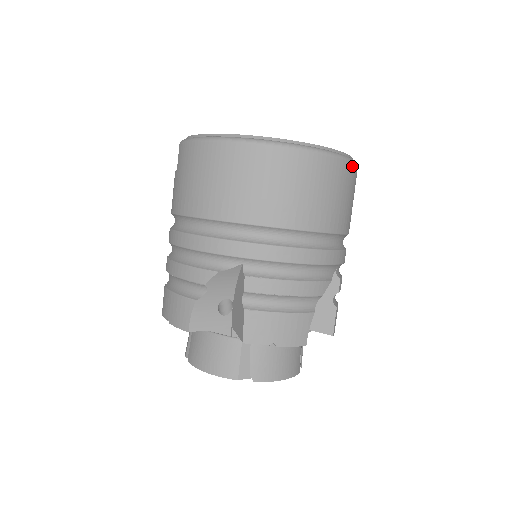
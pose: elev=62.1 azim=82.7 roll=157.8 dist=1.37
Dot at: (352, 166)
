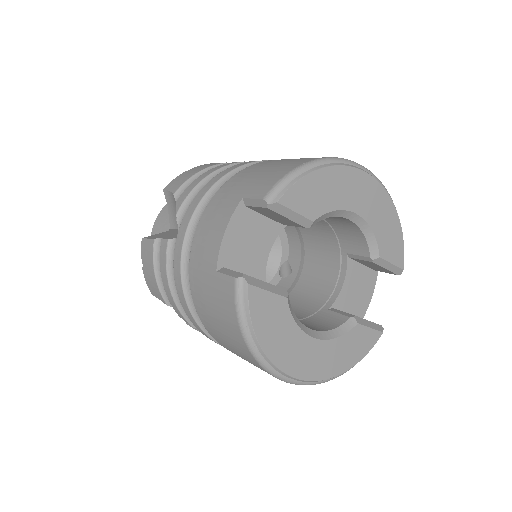
Dot at: occluded
